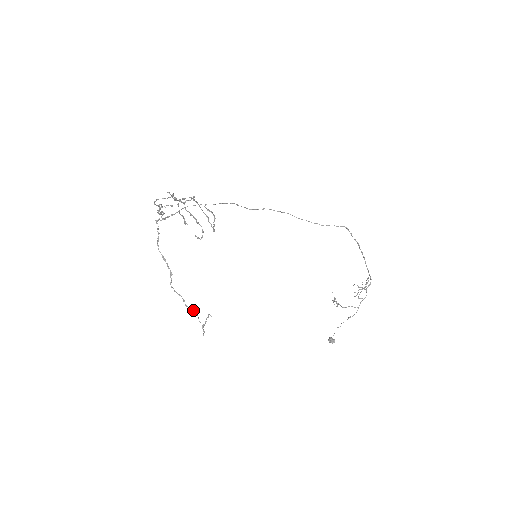
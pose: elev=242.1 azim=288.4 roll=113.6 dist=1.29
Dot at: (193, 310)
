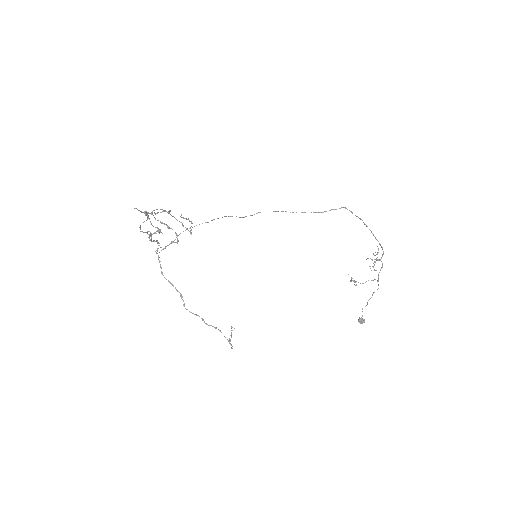
Dot at: (214, 327)
